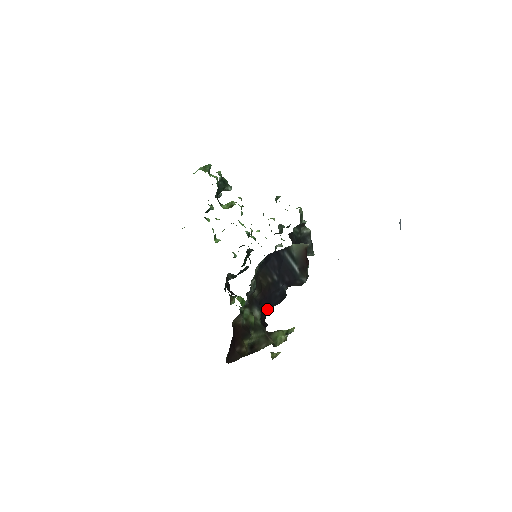
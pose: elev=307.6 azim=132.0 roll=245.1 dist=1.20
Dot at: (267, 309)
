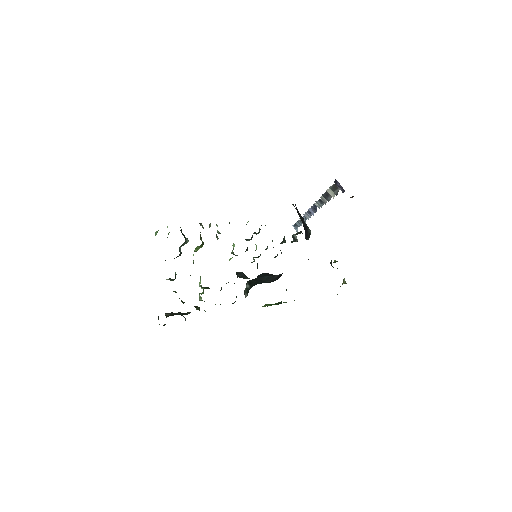
Dot at: occluded
